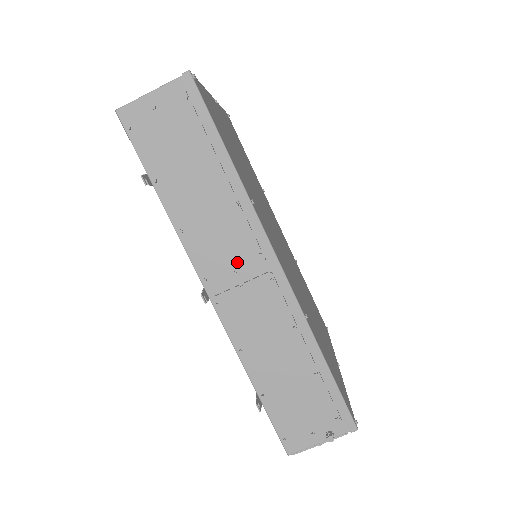
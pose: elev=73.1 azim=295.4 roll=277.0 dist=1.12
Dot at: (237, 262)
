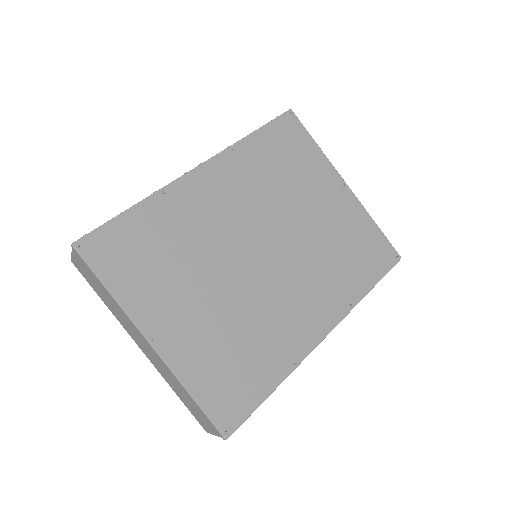
Dot at: occluded
